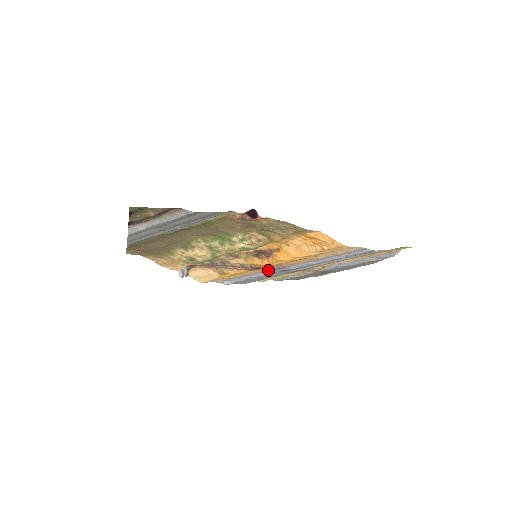
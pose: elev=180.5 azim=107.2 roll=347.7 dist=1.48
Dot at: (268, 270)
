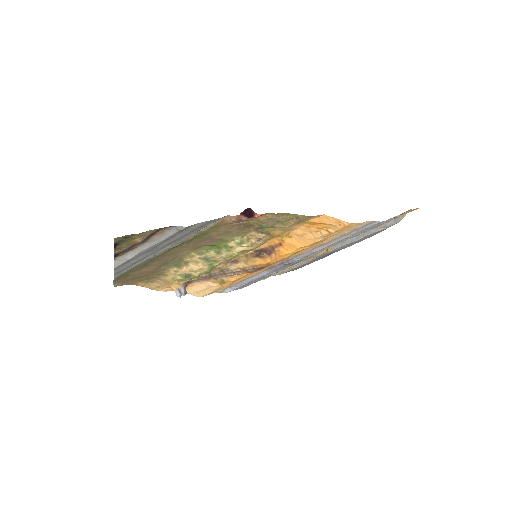
Dot at: (271, 267)
